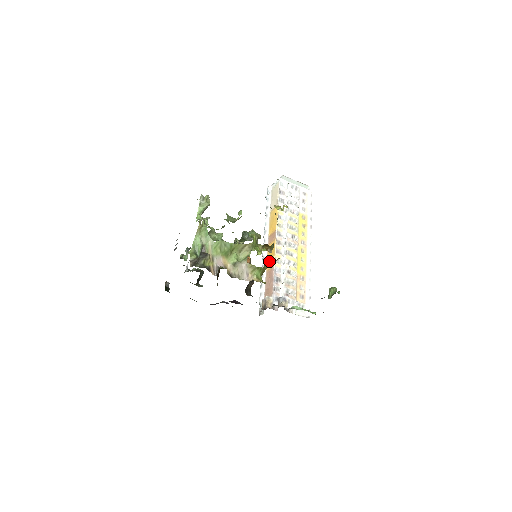
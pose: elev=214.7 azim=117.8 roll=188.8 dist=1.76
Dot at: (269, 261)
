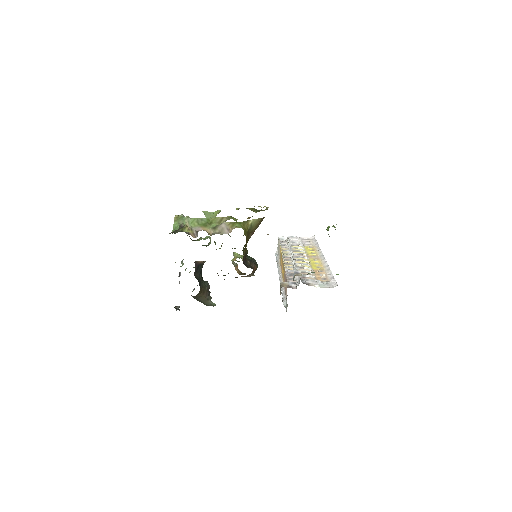
Dot at: (283, 275)
